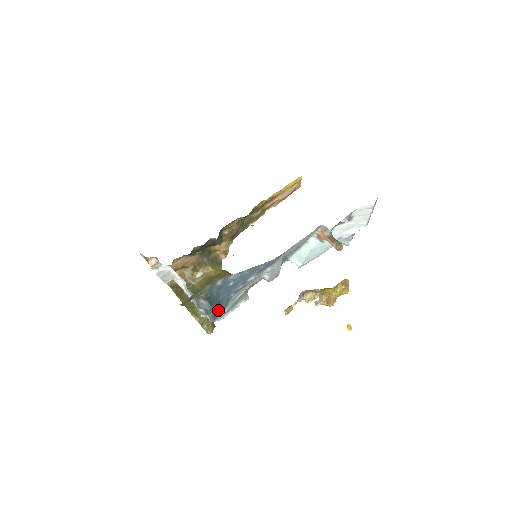
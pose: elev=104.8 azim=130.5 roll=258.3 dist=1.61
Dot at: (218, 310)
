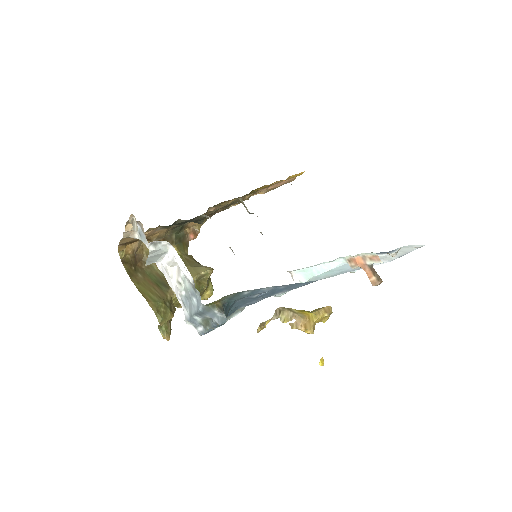
Dot at: occluded
